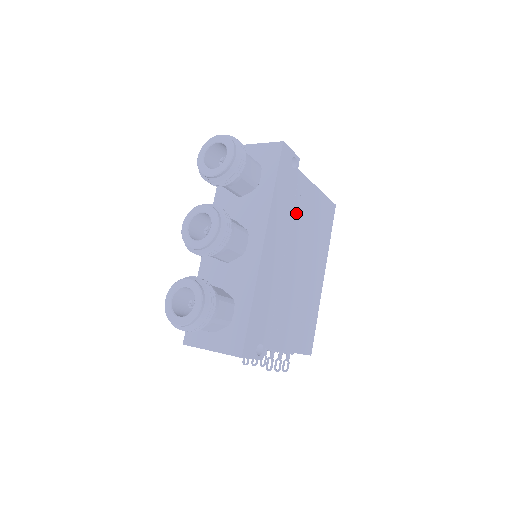
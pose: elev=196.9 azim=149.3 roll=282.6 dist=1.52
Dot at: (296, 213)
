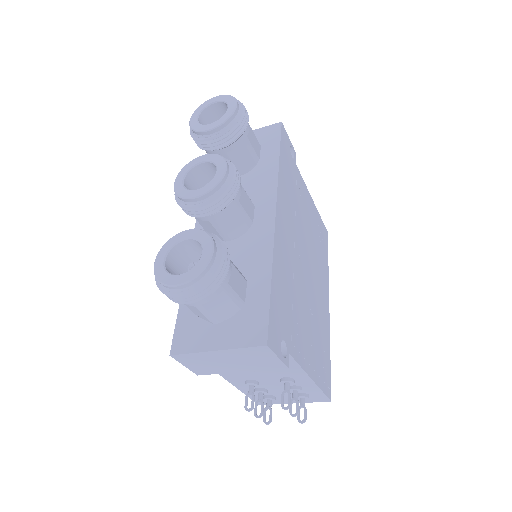
Dot at: (299, 208)
